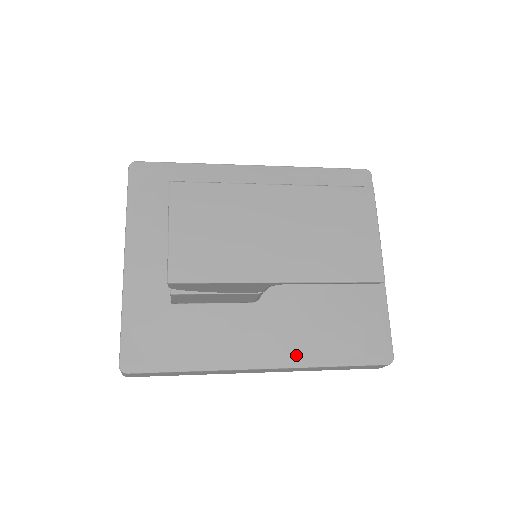
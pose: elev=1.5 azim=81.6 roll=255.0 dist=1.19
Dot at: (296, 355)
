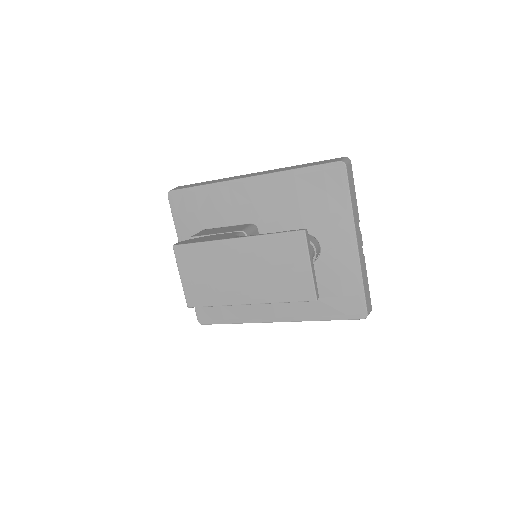
Dot at: (296, 314)
